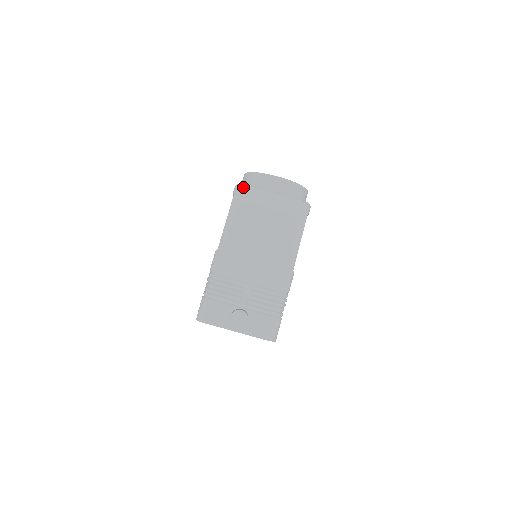
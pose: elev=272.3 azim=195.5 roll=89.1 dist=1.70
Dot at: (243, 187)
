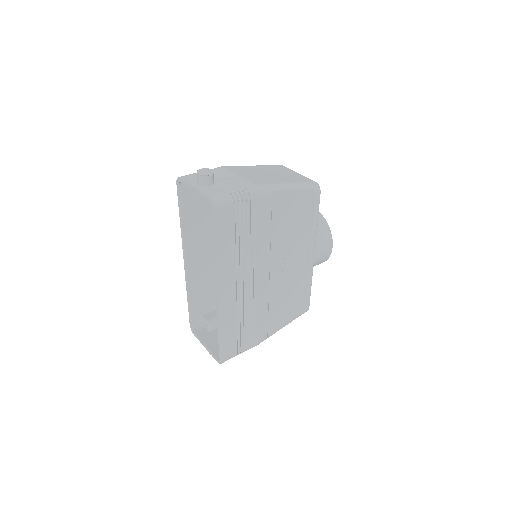
Dot at: (281, 165)
